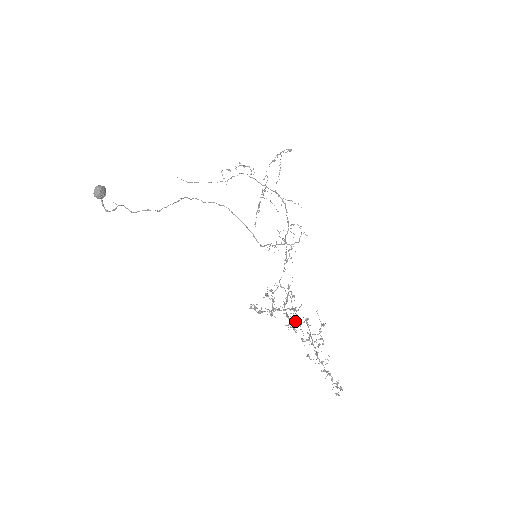
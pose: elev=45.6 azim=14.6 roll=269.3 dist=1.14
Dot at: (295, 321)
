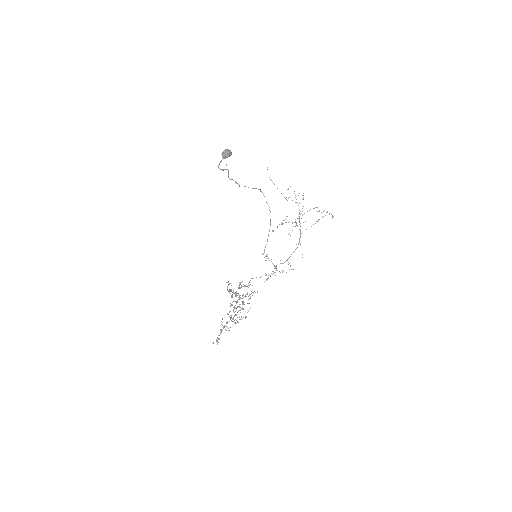
Dot at: occluded
